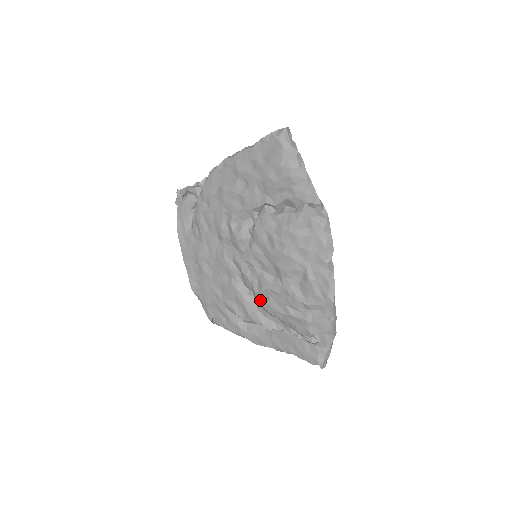
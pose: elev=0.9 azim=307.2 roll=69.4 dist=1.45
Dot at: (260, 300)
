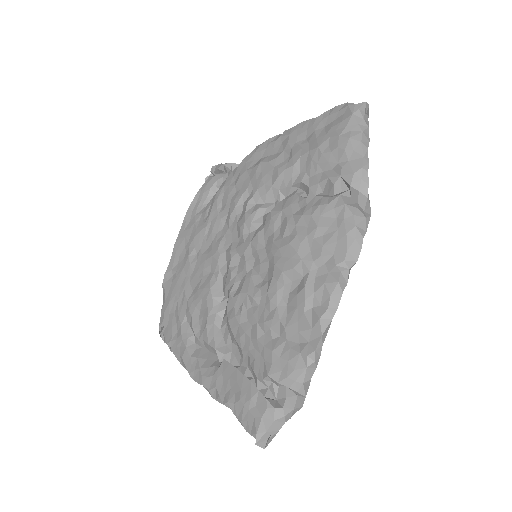
Dot at: (230, 310)
